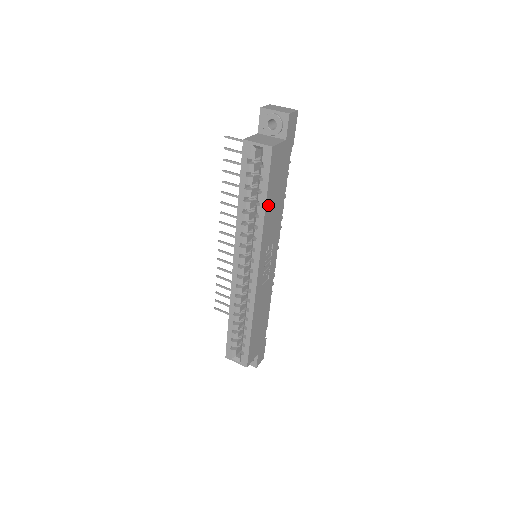
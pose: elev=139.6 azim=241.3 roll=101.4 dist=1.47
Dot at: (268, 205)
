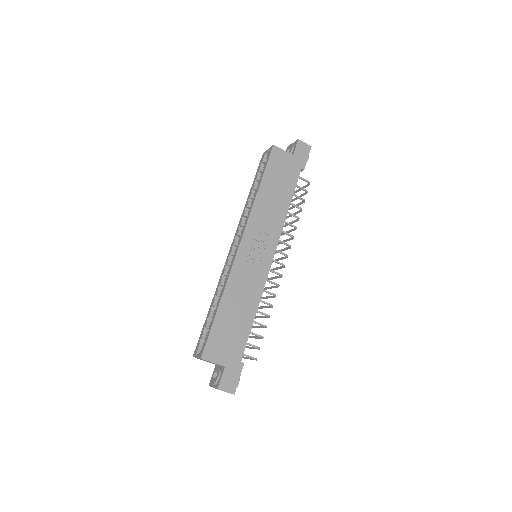
Dot at: (264, 189)
